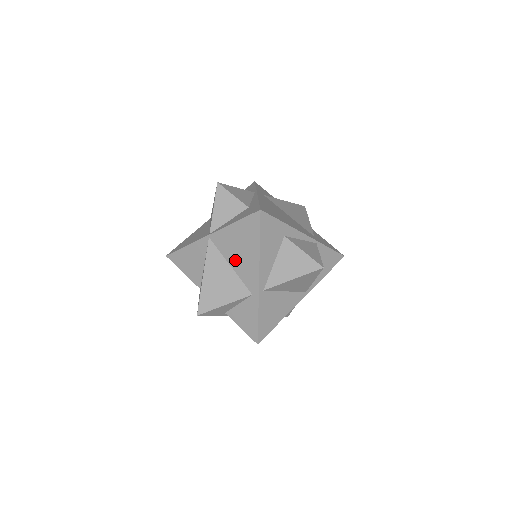
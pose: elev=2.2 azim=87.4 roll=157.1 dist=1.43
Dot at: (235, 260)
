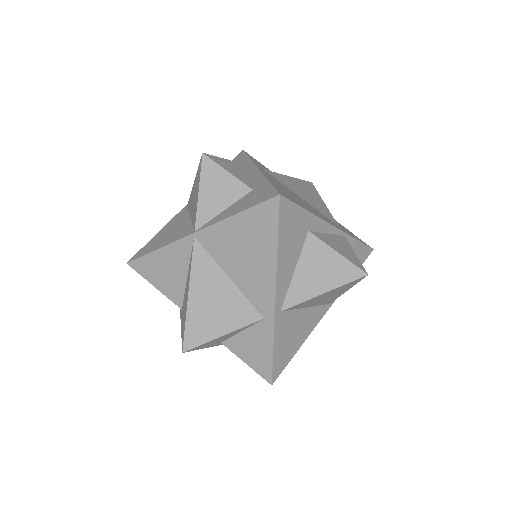
Dot at: (237, 269)
